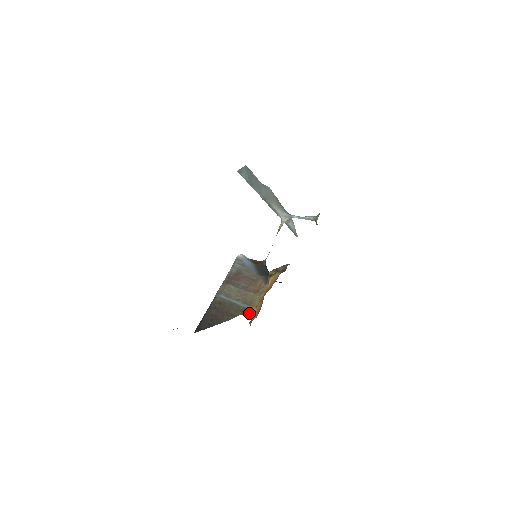
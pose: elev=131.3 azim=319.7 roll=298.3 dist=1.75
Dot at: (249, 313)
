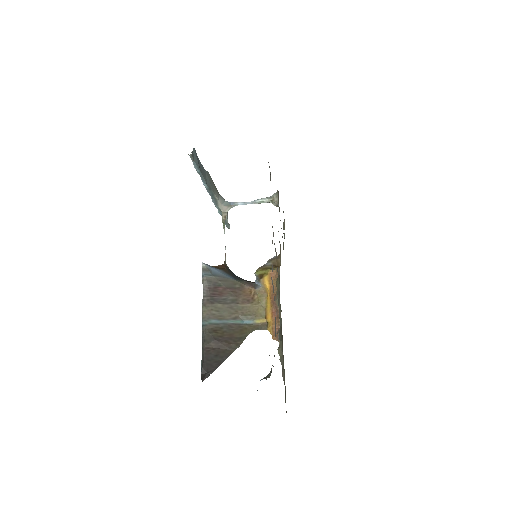
Dot at: (259, 328)
